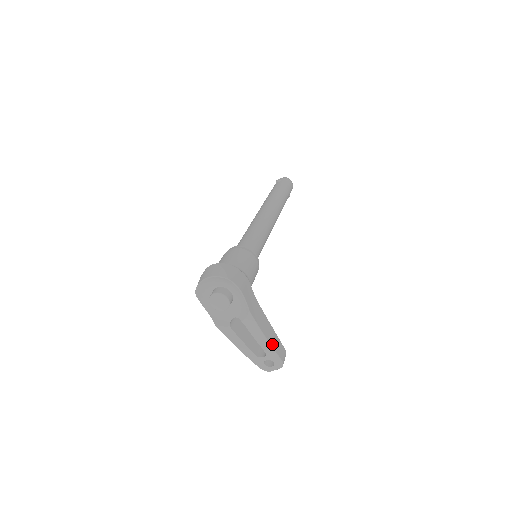
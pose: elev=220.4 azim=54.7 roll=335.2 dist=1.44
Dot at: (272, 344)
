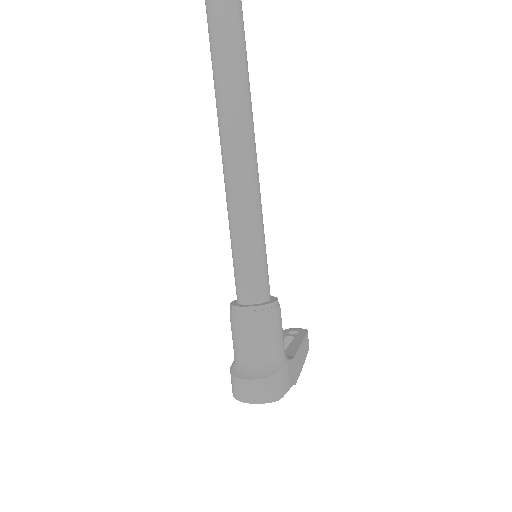
Dot at: (305, 358)
